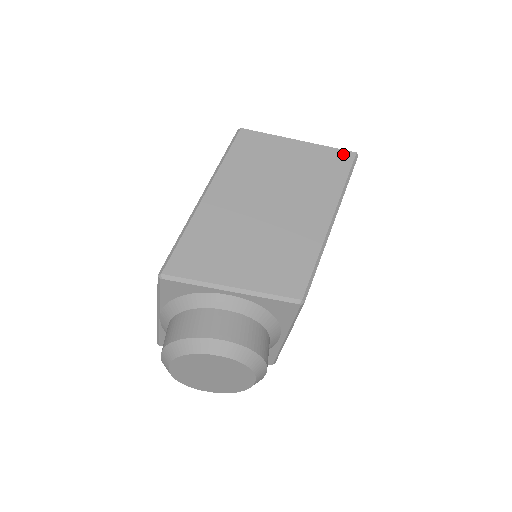
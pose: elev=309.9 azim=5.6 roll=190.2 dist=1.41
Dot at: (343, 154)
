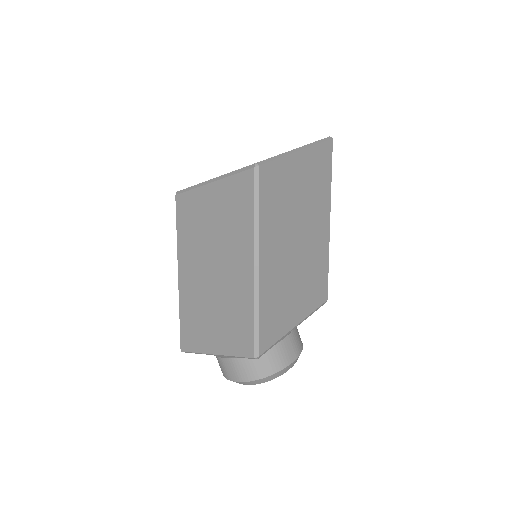
Dot at: (326, 147)
